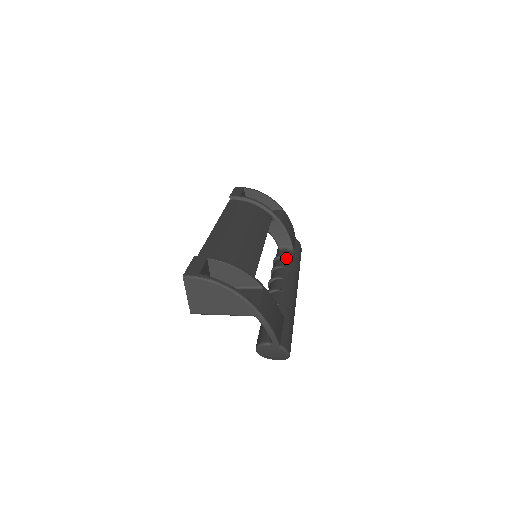
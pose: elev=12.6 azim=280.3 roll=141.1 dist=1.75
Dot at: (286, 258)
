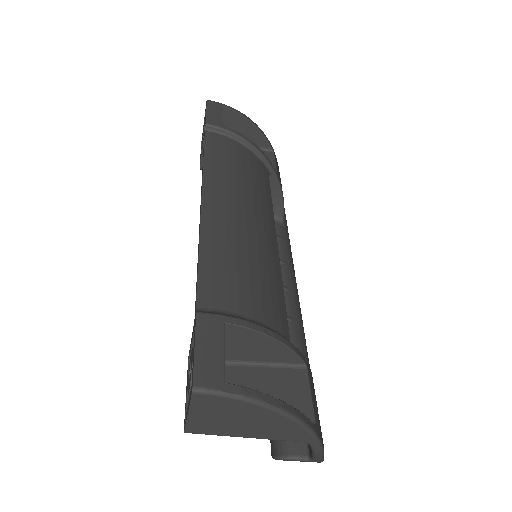
Dot at: (279, 241)
